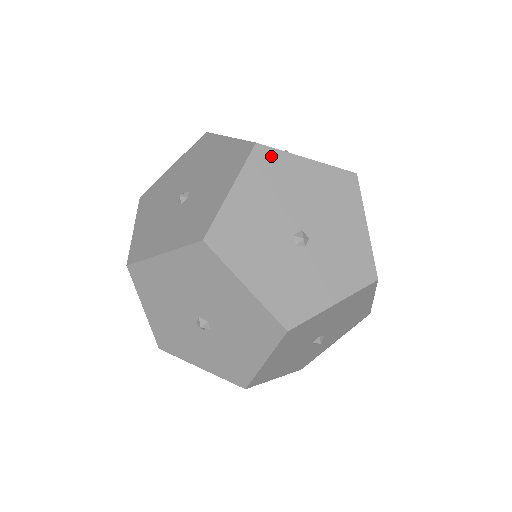
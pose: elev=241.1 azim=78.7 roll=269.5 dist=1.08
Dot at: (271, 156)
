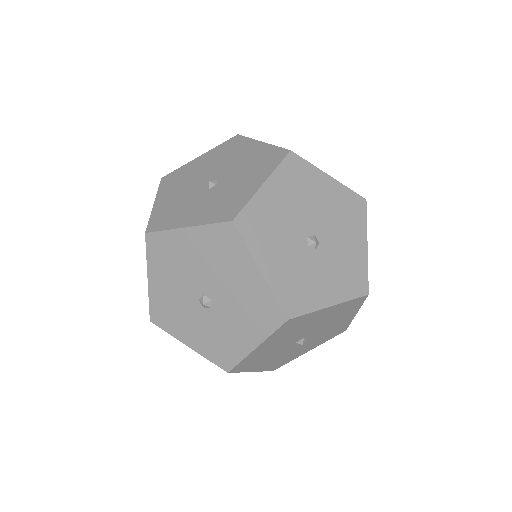
Dot at: (301, 165)
